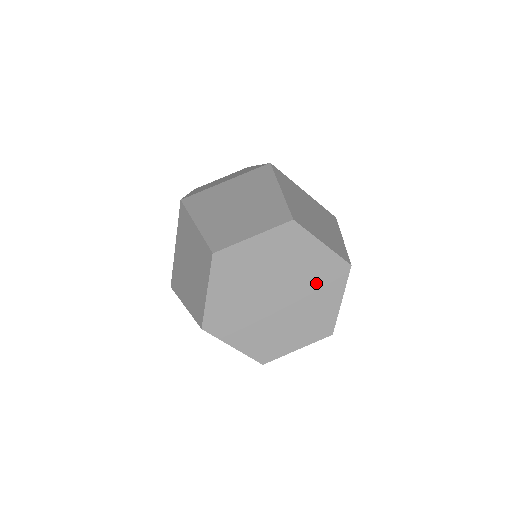
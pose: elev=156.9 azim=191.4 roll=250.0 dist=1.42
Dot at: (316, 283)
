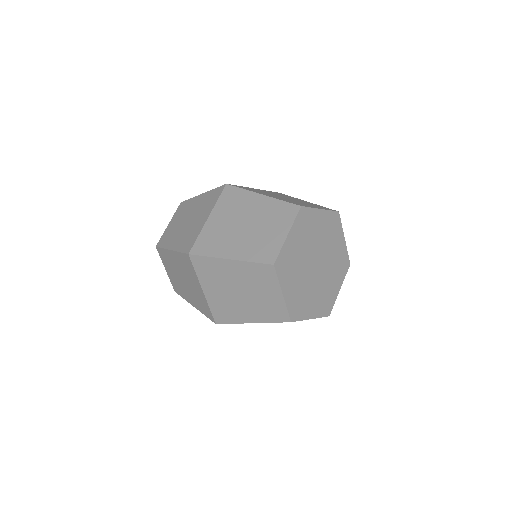
Dot at: (329, 238)
